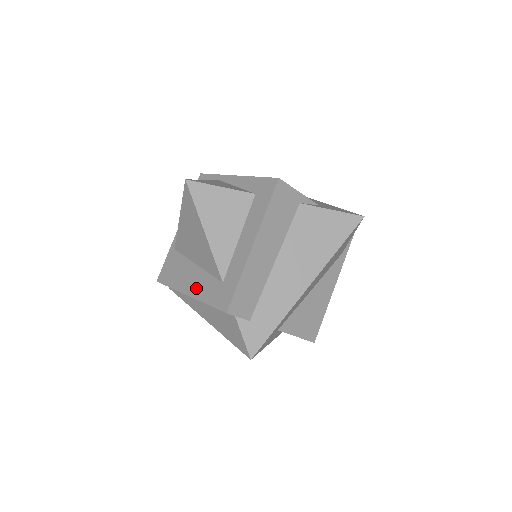
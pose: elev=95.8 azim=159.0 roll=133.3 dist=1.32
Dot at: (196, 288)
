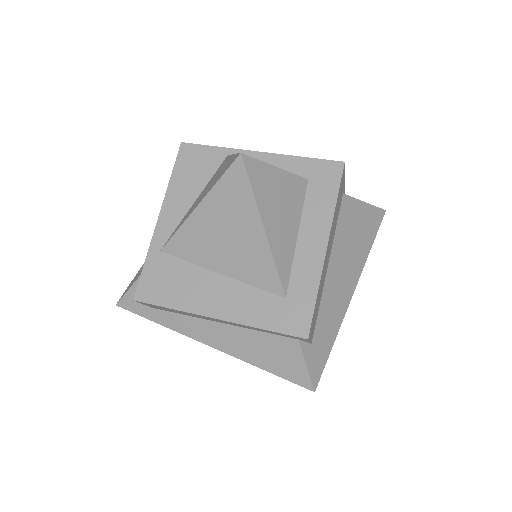
Dot at: (232, 307)
